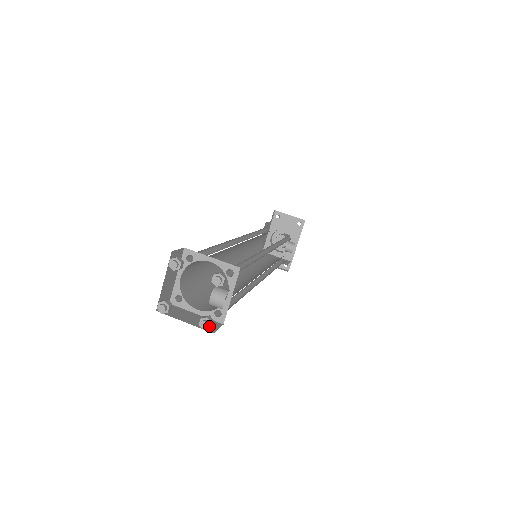
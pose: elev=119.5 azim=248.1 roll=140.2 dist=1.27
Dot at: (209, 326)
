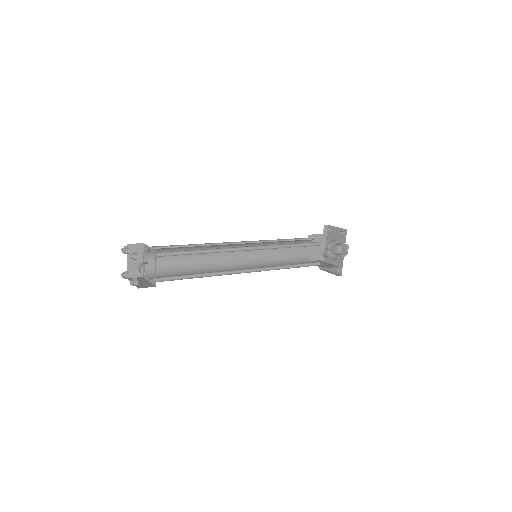
Dot at: (133, 283)
